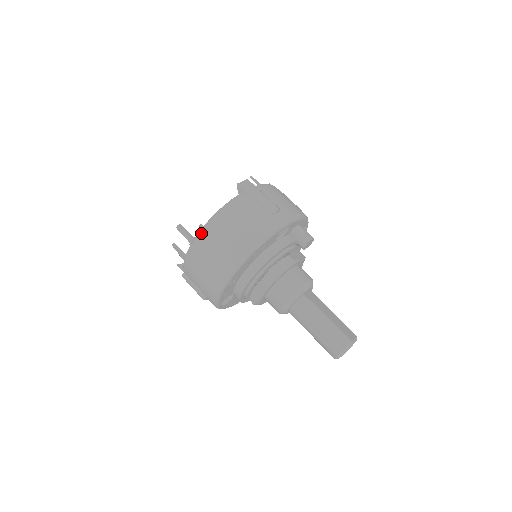
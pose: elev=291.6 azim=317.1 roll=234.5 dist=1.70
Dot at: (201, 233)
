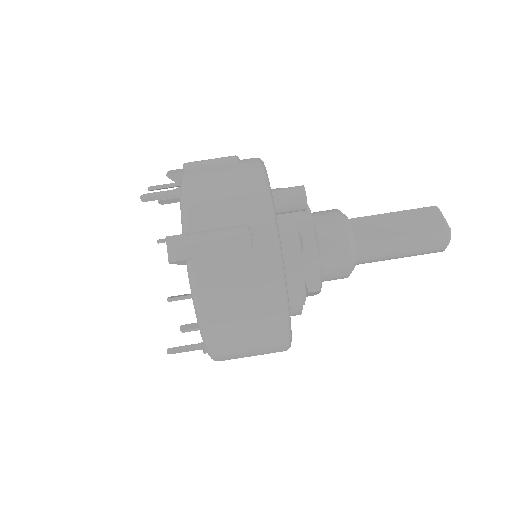
Dot at: (210, 348)
